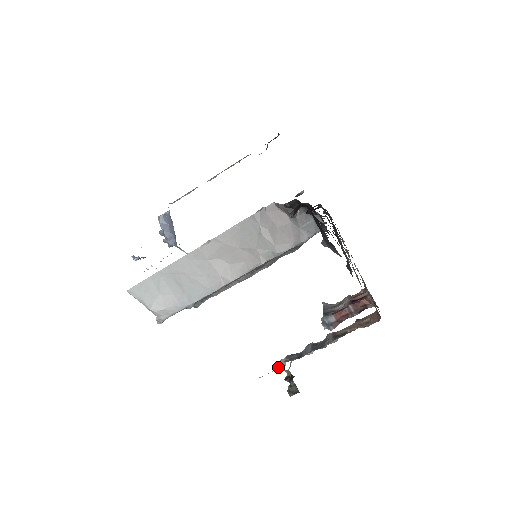
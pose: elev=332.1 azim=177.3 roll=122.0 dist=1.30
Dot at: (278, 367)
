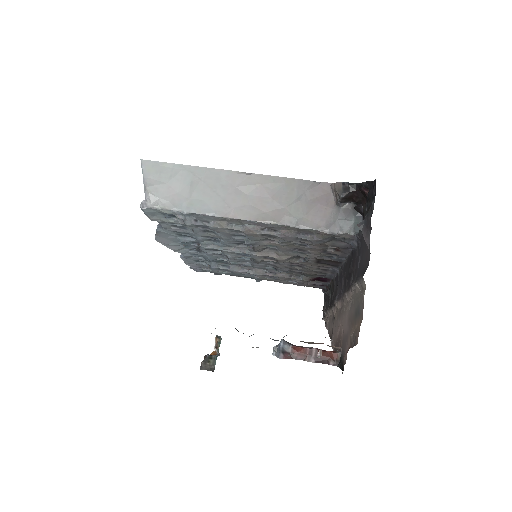
Dot at: occluded
